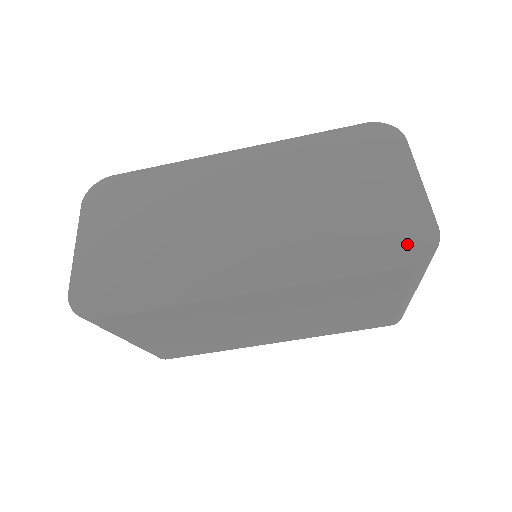
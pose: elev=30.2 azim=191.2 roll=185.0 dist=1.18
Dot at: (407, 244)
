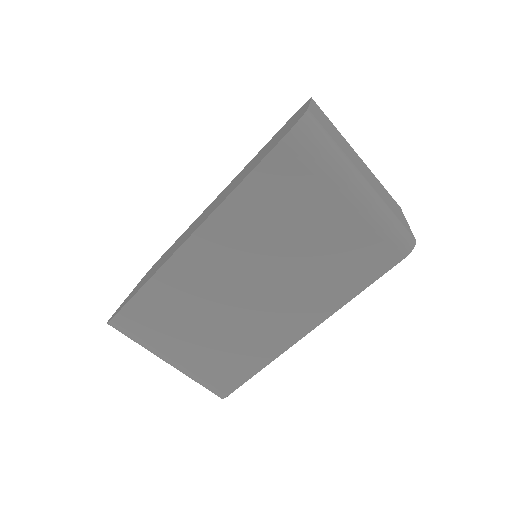
Dot at: (285, 133)
